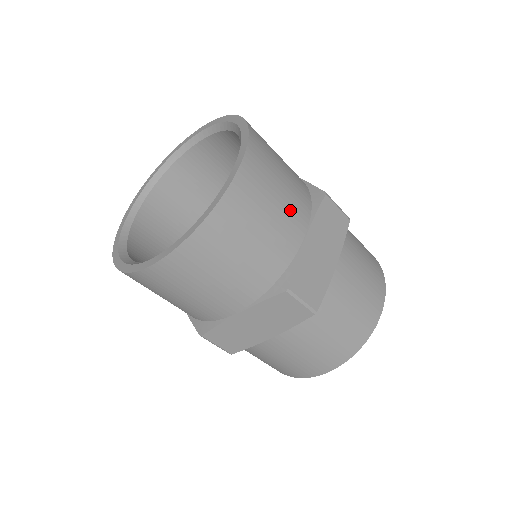
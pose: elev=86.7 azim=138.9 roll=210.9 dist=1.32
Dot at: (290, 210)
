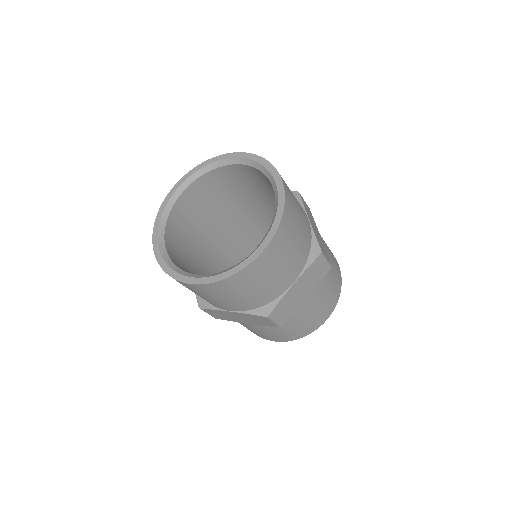
Dot at: (290, 268)
